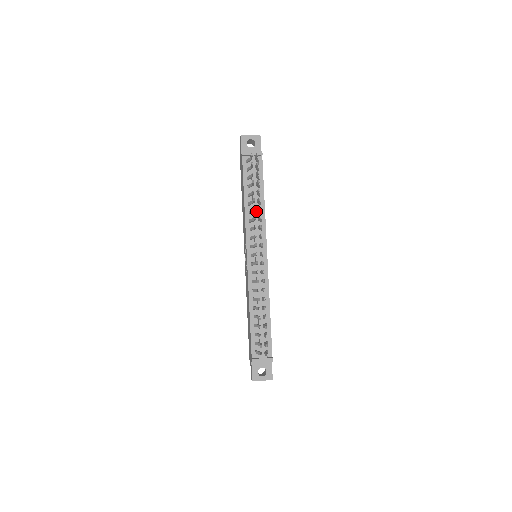
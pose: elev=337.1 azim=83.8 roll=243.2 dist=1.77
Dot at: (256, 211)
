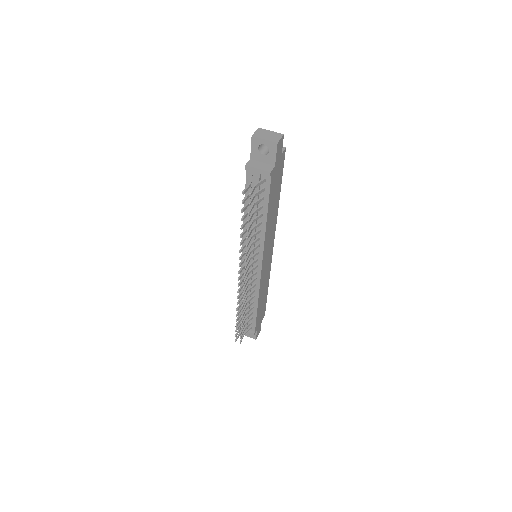
Dot at: (254, 230)
